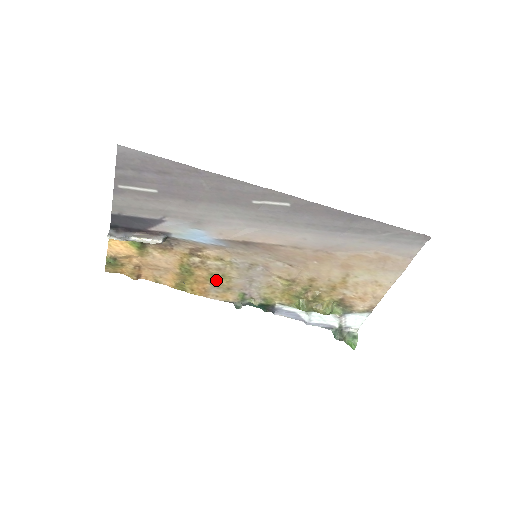
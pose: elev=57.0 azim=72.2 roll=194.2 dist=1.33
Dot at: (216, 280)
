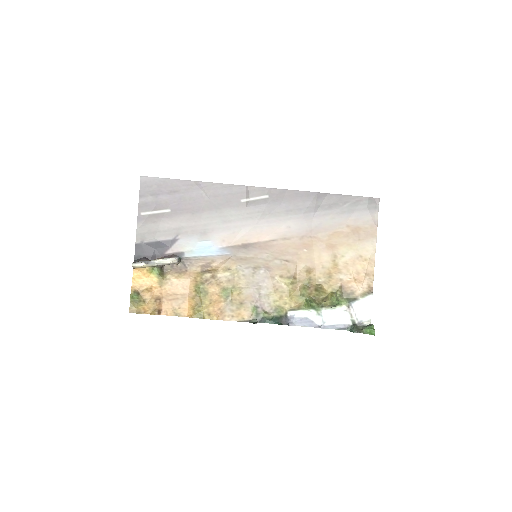
Dot at: (228, 295)
